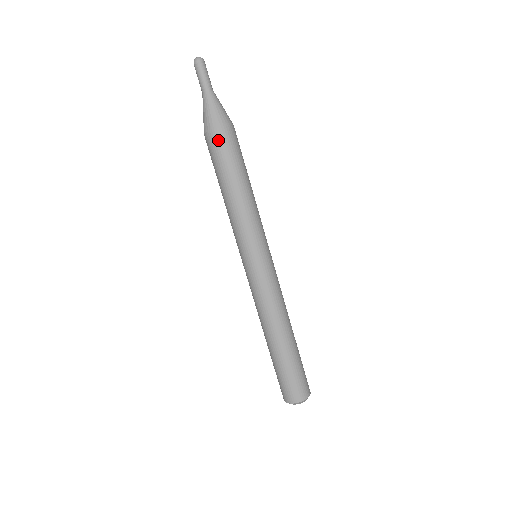
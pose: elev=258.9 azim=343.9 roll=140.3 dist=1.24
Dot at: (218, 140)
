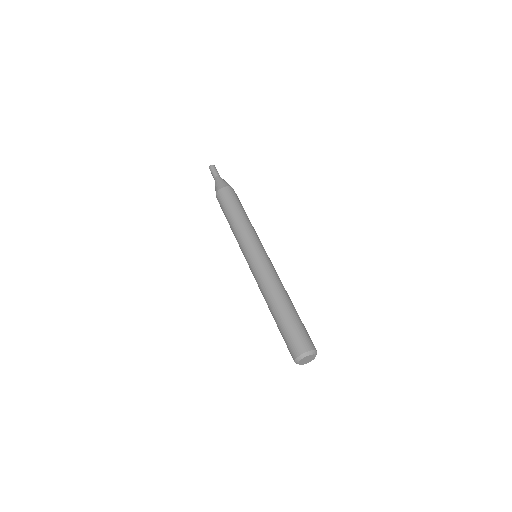
Dot at: (223, 193)
